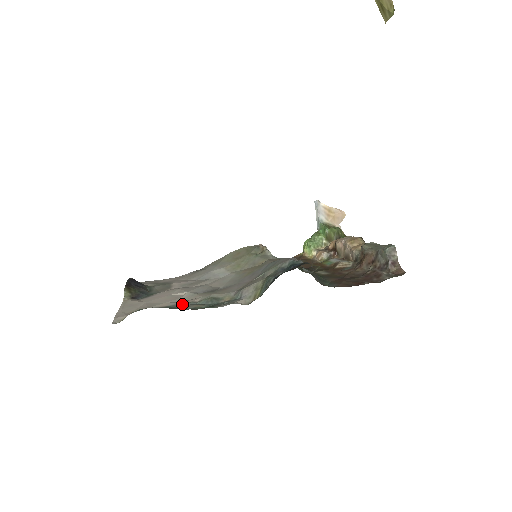
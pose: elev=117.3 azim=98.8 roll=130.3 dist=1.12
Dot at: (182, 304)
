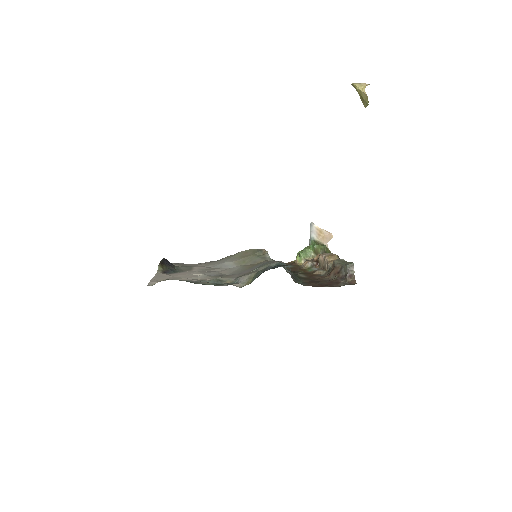
Dot at: (197, 281)
